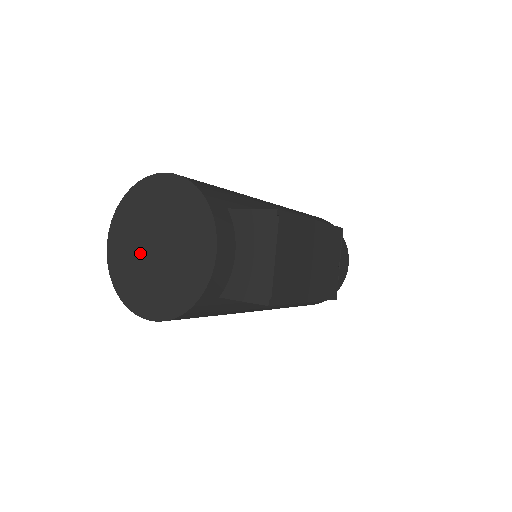
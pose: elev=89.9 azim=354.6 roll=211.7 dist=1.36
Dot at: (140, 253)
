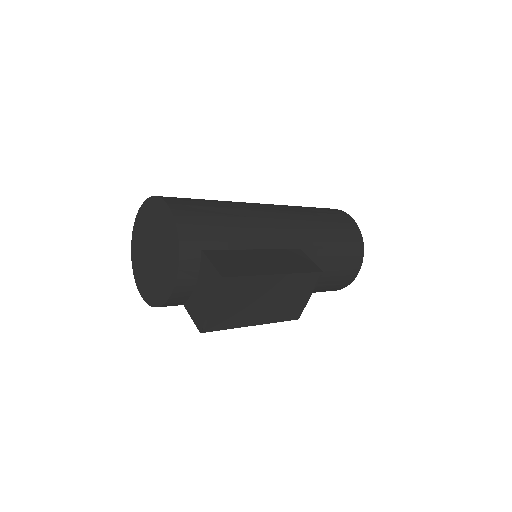
Dot at: (145, 247)
